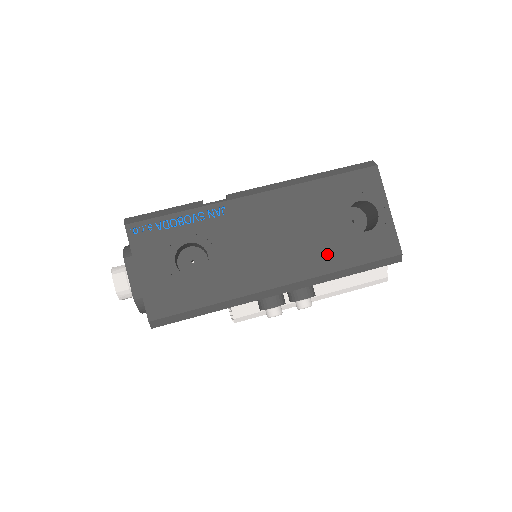
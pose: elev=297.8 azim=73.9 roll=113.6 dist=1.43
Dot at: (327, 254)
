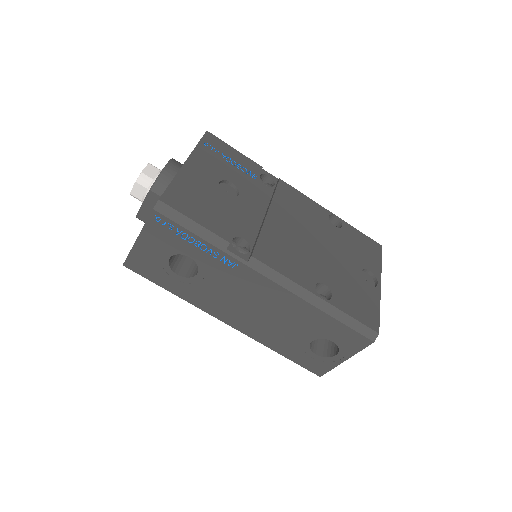
Dot at: (275, 339)
